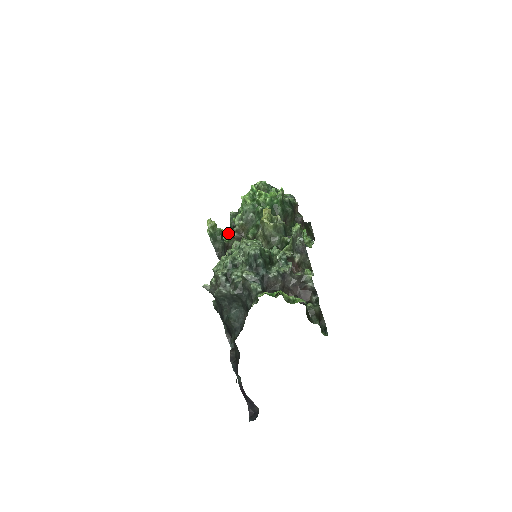
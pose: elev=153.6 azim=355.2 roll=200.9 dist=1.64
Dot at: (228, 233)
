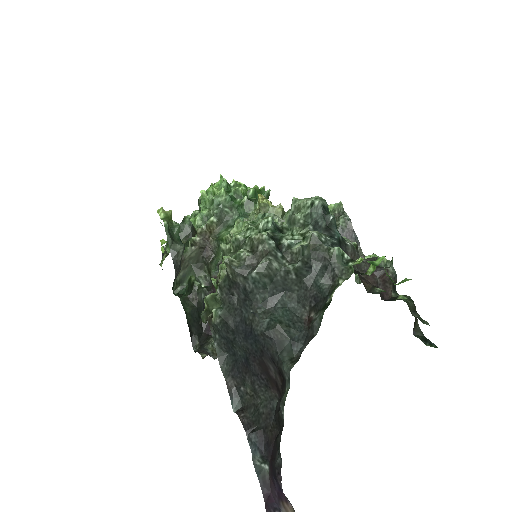
Dot at: occluded
